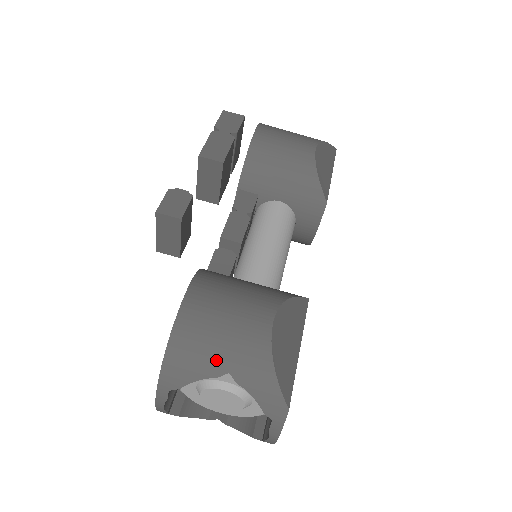
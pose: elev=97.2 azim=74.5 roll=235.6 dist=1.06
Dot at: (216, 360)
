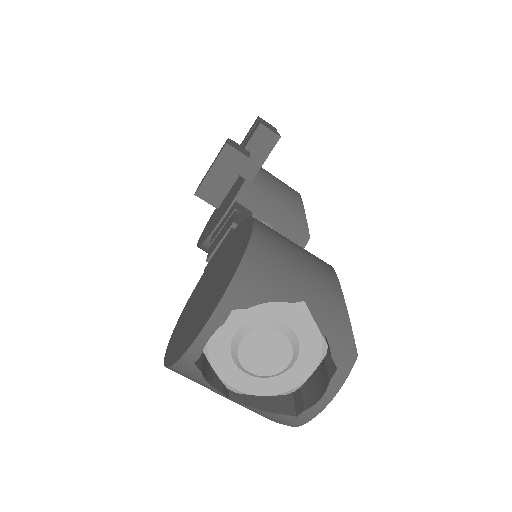
Dot at: (293, 284)
